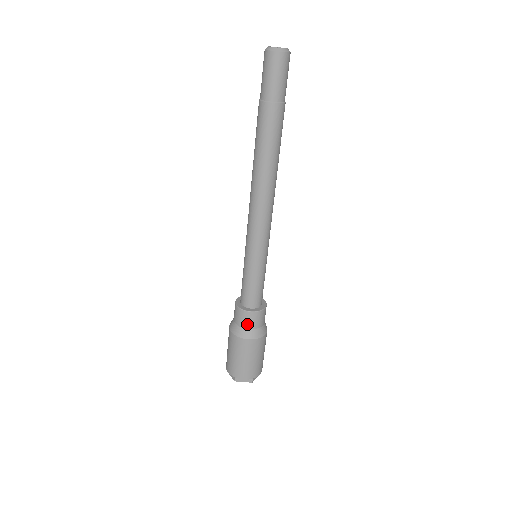
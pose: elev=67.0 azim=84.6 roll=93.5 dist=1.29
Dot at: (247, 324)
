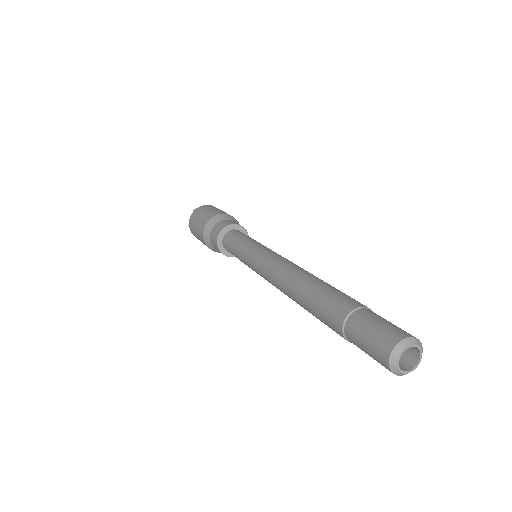
Dot at: (214, 246)
